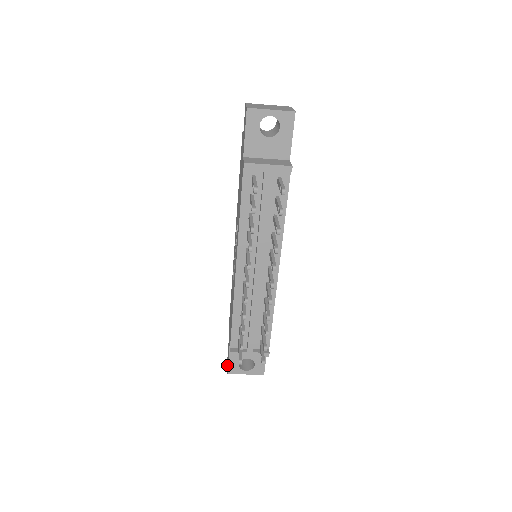
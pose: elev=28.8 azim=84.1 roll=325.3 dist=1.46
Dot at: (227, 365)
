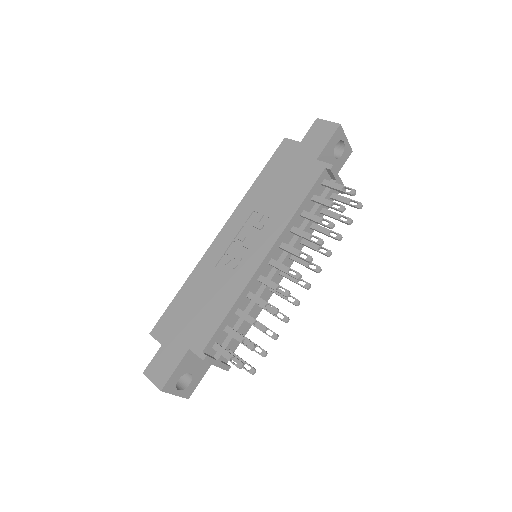
Dot at: (152, 381)
